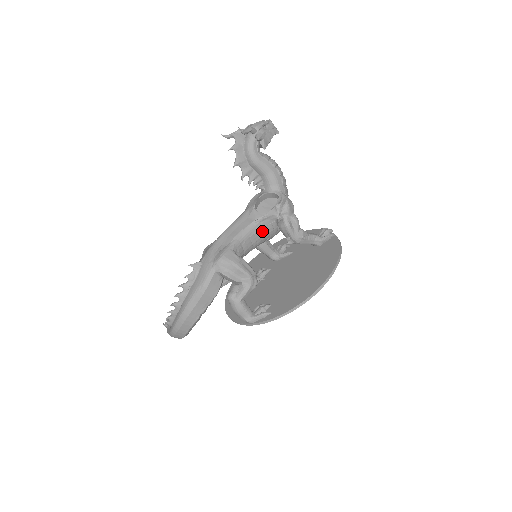
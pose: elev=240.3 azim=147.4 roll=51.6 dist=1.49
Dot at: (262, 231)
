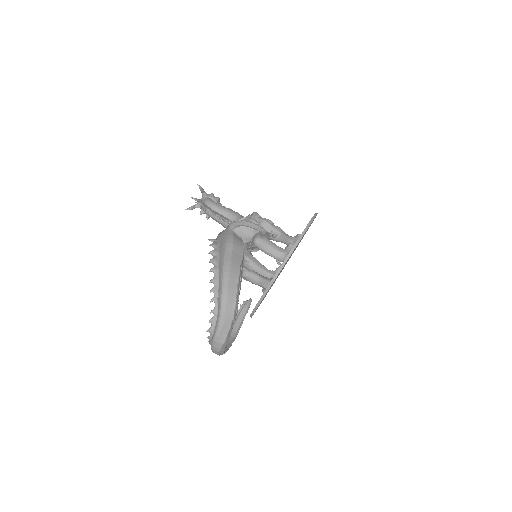
Dot at: occluded
